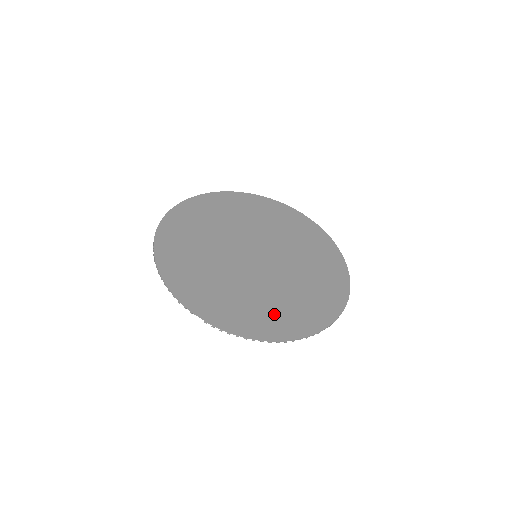
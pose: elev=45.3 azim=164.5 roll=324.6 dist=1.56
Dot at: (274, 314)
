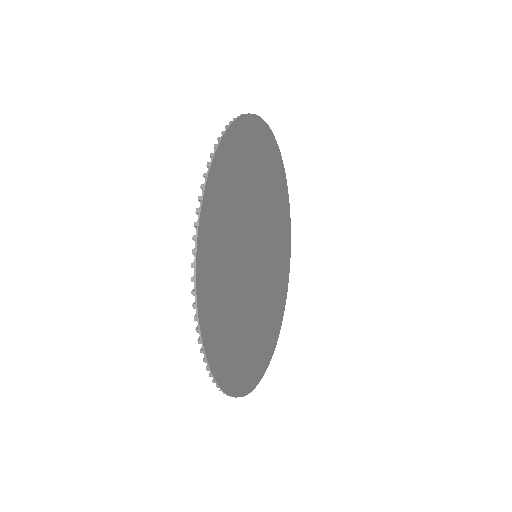
Dot at: (267, 335)
